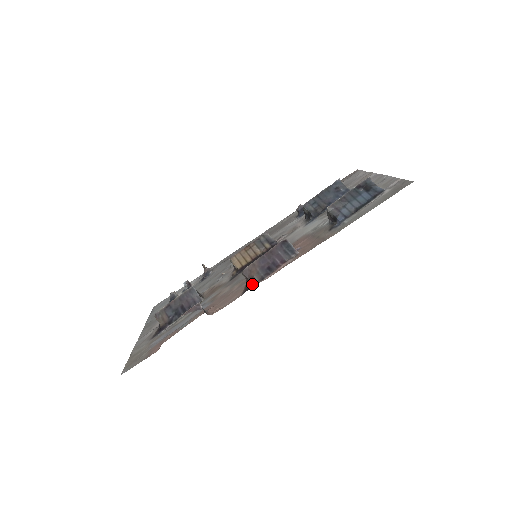
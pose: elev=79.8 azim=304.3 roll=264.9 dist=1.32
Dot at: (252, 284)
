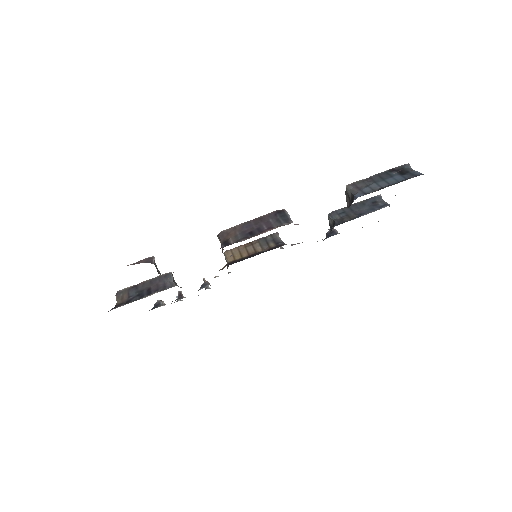
Dot at: (223, 245)
